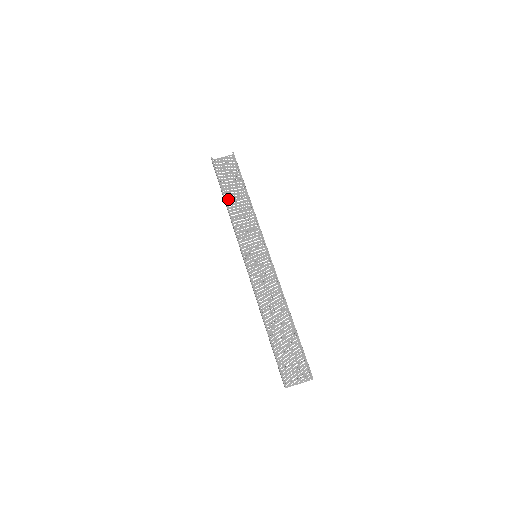
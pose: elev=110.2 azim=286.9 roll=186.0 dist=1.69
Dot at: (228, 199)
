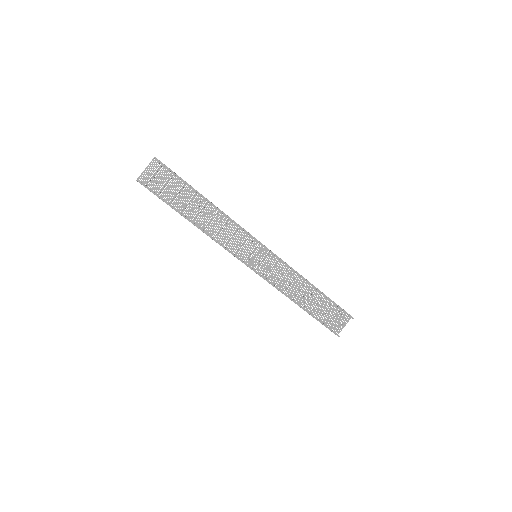
Dot at: (190, 216)
